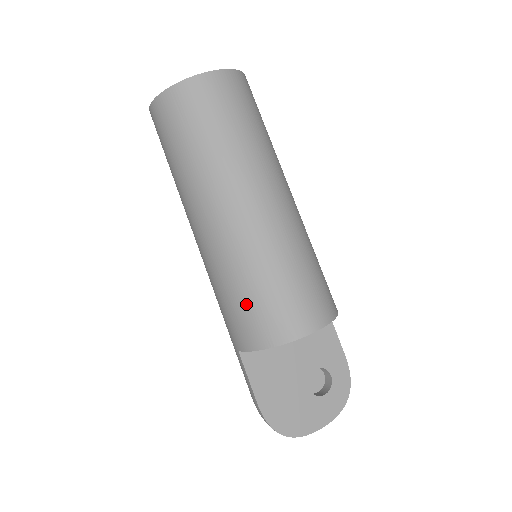
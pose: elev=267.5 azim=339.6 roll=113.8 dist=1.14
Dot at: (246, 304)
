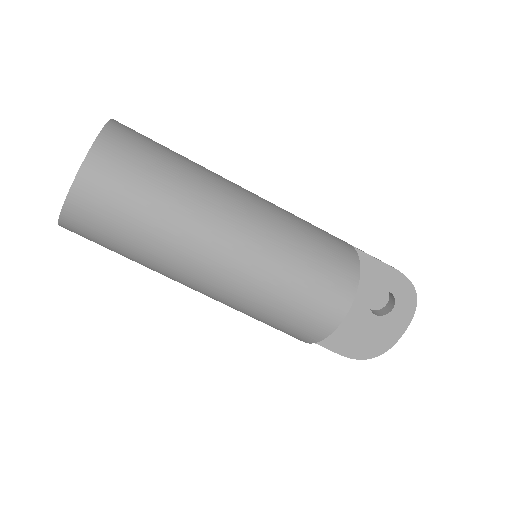
Dot at: (273, 325)
